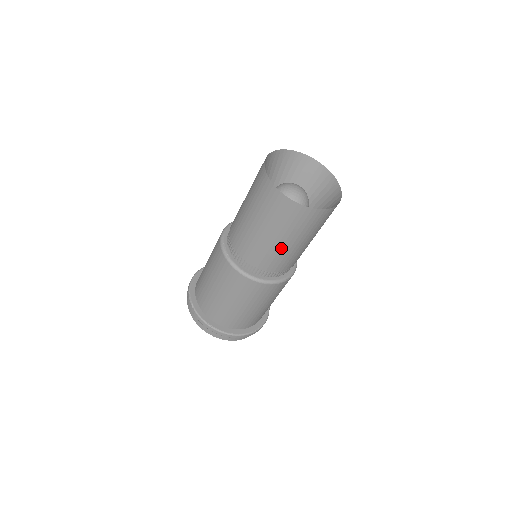
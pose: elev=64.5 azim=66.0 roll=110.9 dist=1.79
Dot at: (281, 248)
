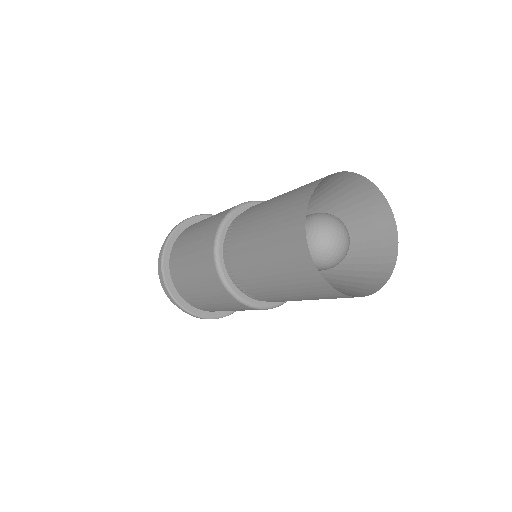
Dot at: (296, 300)
